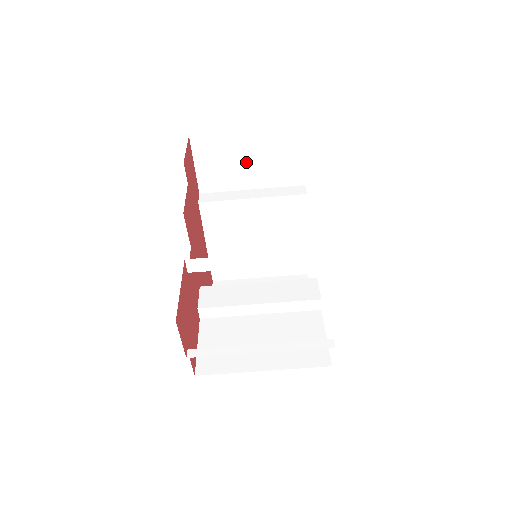
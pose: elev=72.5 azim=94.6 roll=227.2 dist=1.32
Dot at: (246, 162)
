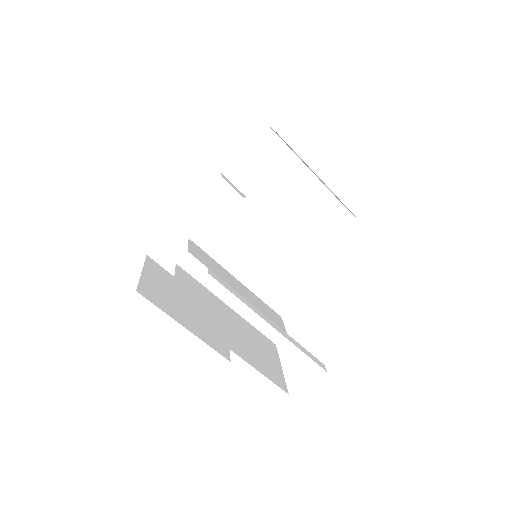
Dot at: (280, 186)
